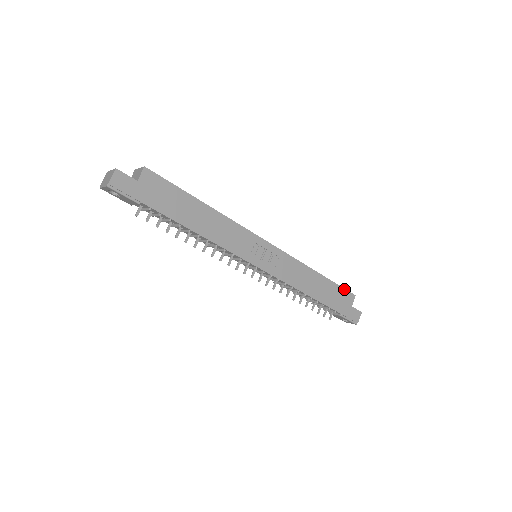
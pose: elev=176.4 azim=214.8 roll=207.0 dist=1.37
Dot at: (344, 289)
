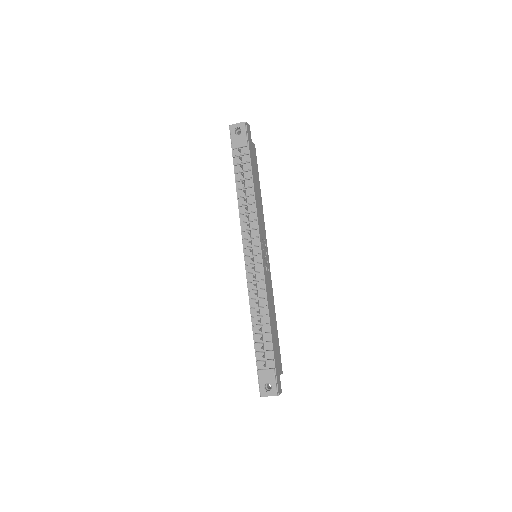
Dot at: (280, 356)
